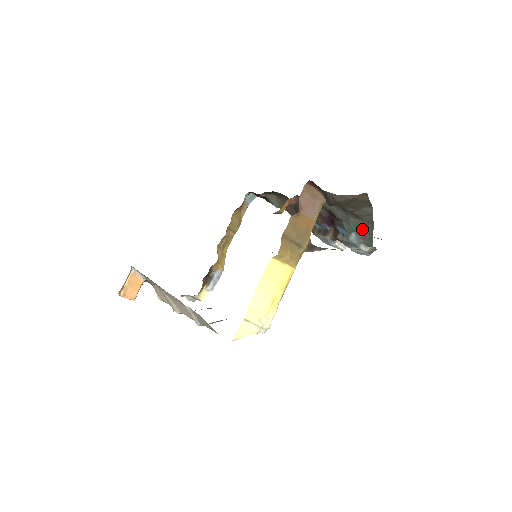
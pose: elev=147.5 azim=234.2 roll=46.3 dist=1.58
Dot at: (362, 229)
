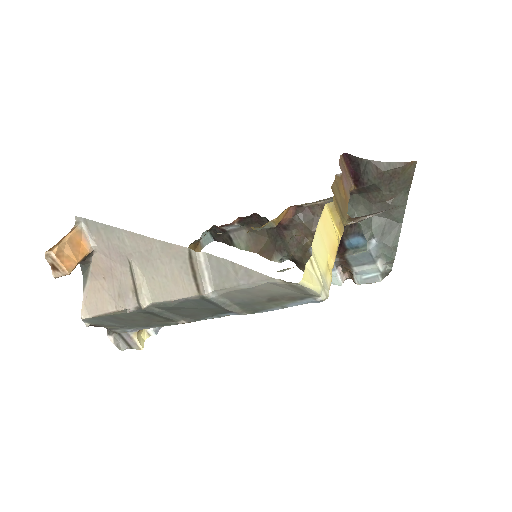
Dot at: (386, 232)
